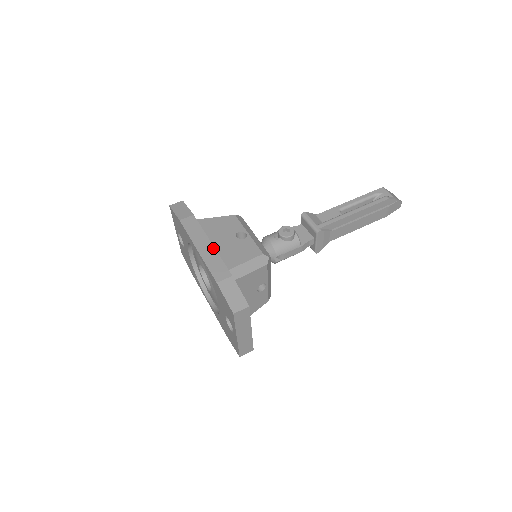
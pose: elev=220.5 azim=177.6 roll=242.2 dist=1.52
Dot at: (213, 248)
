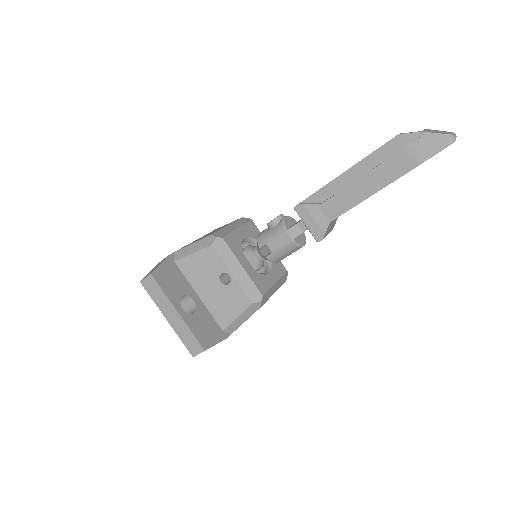
Dot at: occluded
